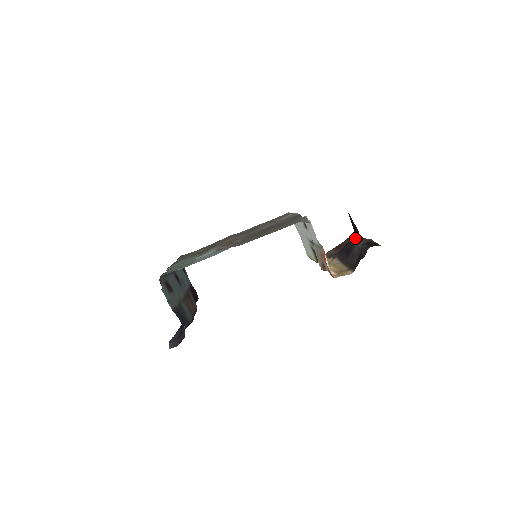
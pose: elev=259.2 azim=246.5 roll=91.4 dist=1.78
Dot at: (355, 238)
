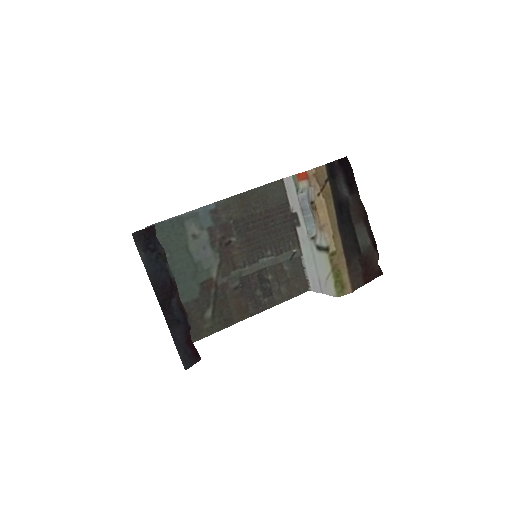
Dot at: occluded
